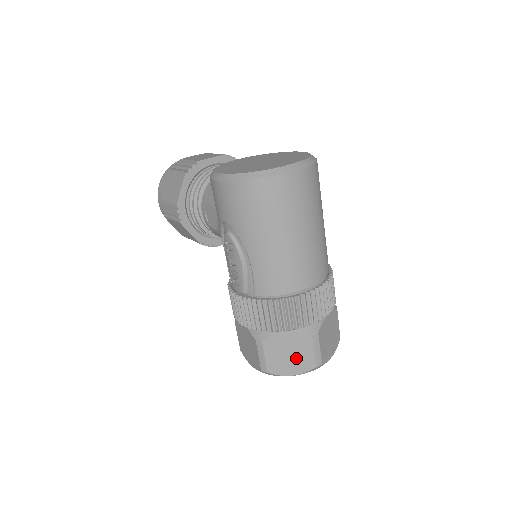
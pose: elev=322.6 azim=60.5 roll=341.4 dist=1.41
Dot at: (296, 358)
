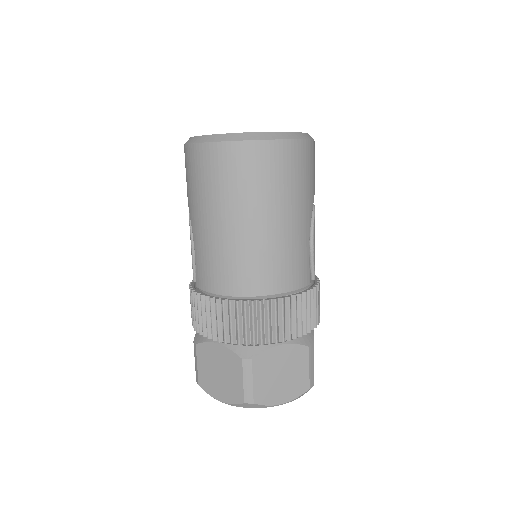
Dot at: (225, 381)
